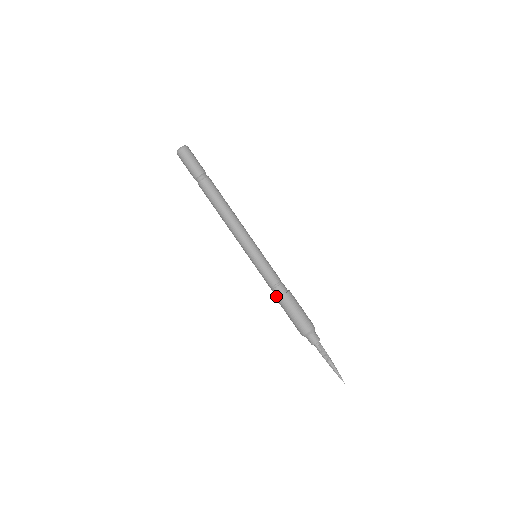
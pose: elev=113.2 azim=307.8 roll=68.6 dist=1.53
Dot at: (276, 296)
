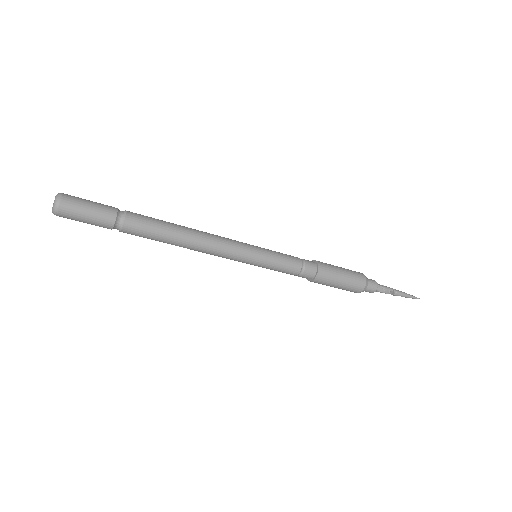
Dot at: occluded
